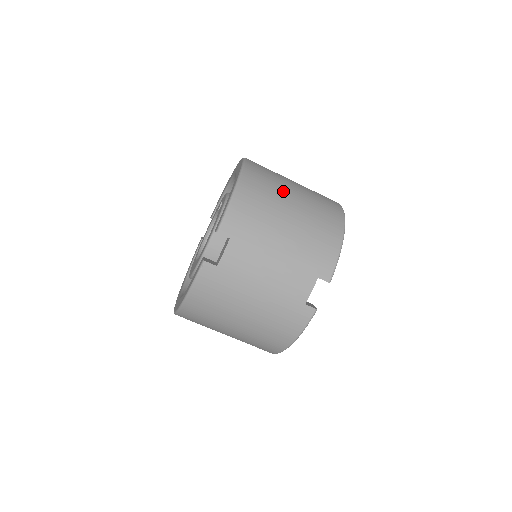
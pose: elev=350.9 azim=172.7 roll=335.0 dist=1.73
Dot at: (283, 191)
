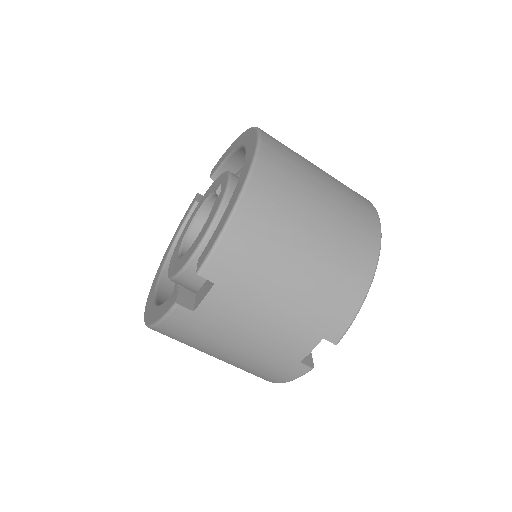
Dot at: (303, 212)
